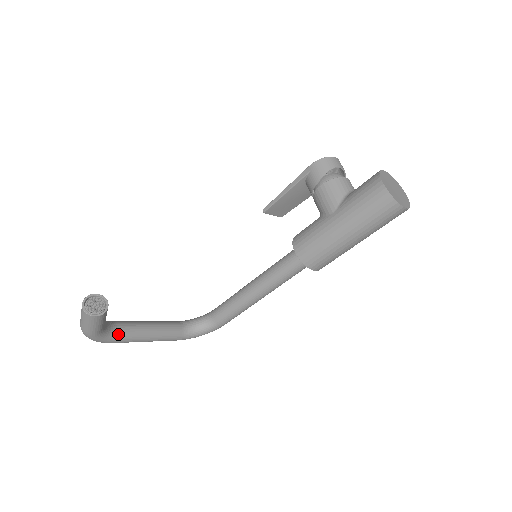
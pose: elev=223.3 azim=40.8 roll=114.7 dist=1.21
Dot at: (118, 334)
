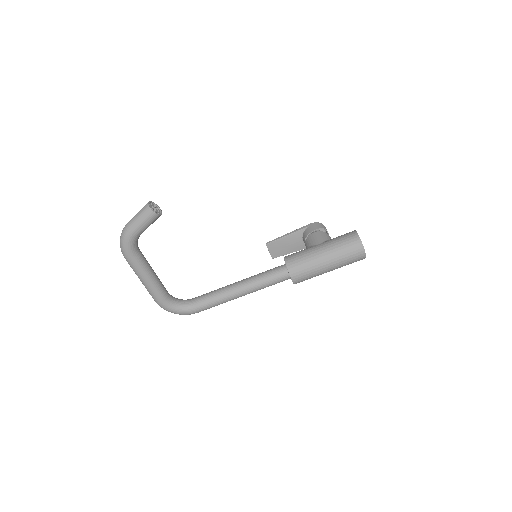
Dot at: (138, 254)
